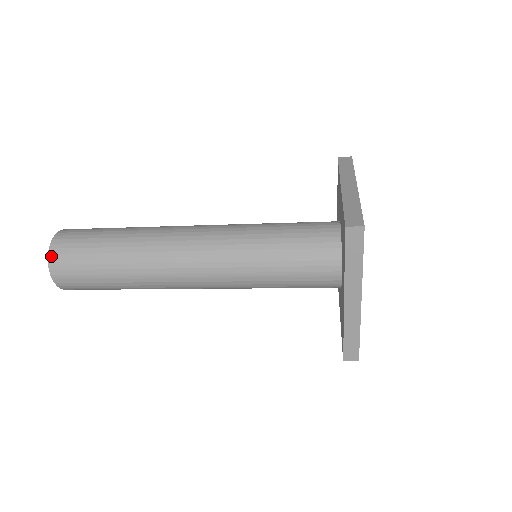
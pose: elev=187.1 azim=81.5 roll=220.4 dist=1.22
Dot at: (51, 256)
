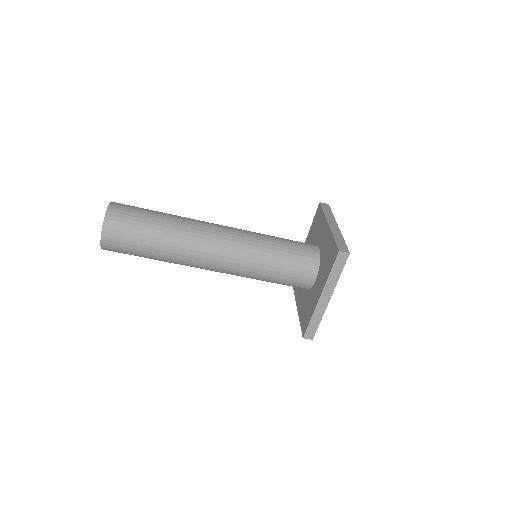
Dot at: (106, 221)
